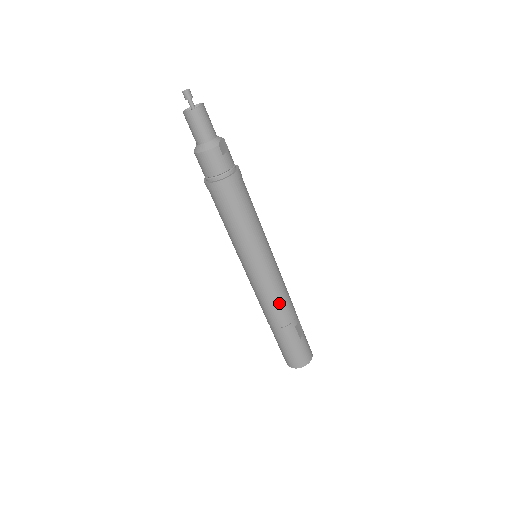
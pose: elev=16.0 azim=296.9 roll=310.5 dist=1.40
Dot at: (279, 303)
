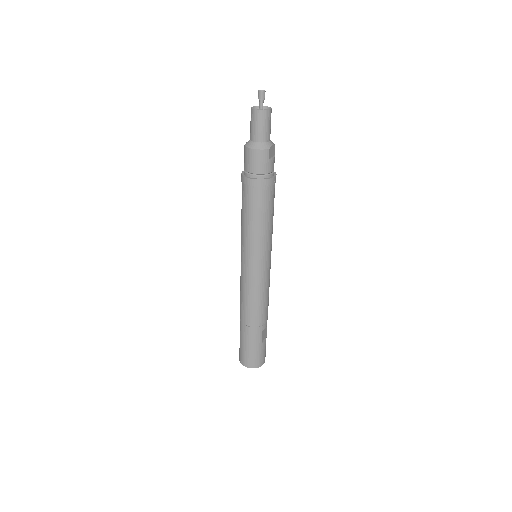
Dot at: (258, 305)
